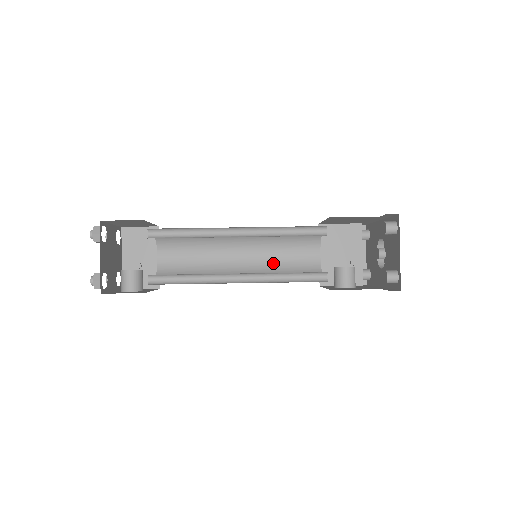
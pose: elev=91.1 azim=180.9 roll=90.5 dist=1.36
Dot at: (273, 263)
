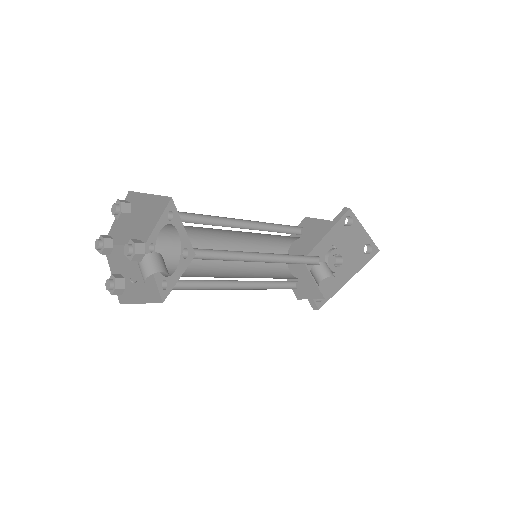
Dot at: (261, 275)
